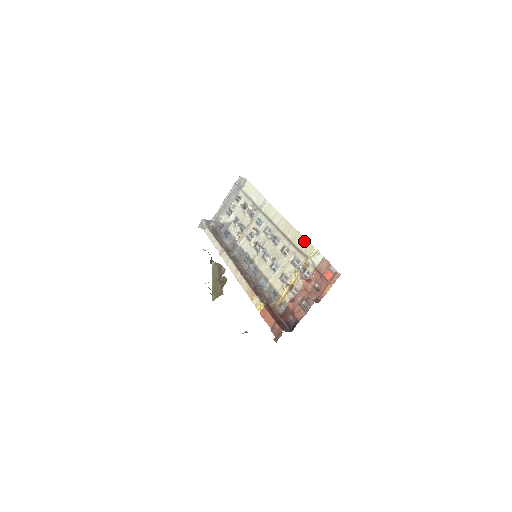
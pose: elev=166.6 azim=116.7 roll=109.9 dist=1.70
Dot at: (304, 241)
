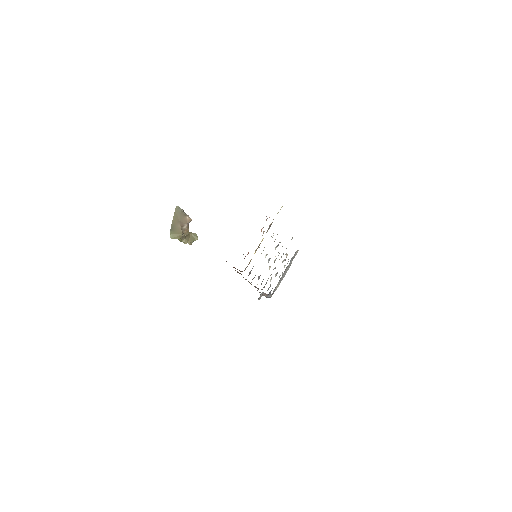
Dot at: occluded
